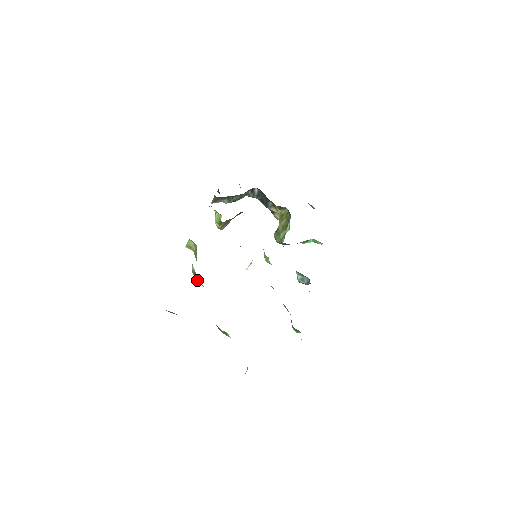
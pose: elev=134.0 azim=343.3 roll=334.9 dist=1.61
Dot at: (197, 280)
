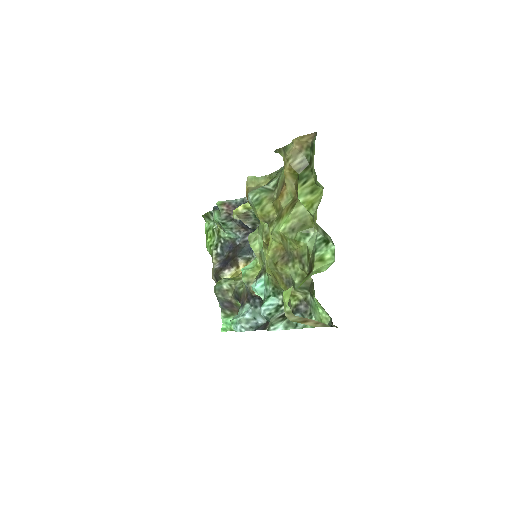
Dot at: (263, 195)
